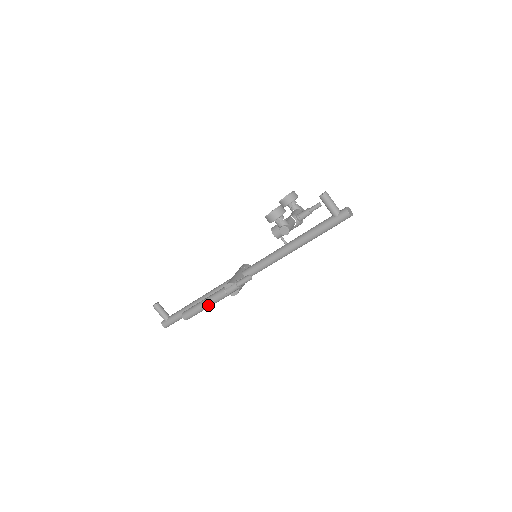
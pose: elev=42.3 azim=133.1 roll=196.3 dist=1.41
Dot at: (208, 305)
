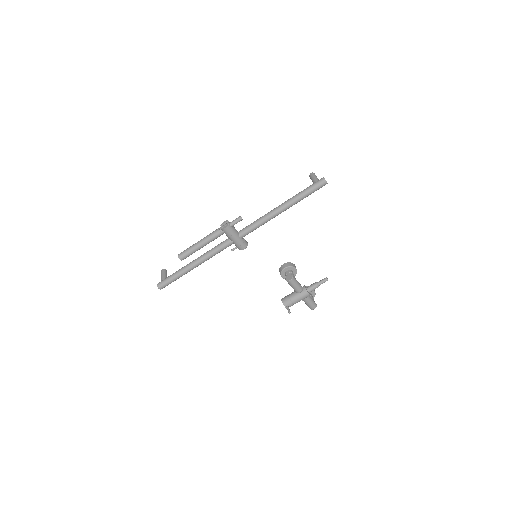
Dot at: (202, 241)
